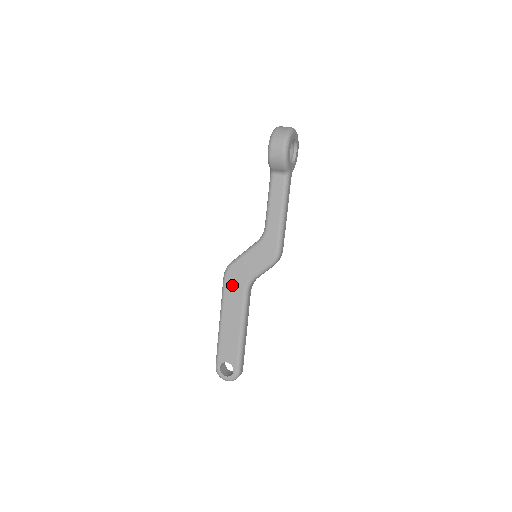
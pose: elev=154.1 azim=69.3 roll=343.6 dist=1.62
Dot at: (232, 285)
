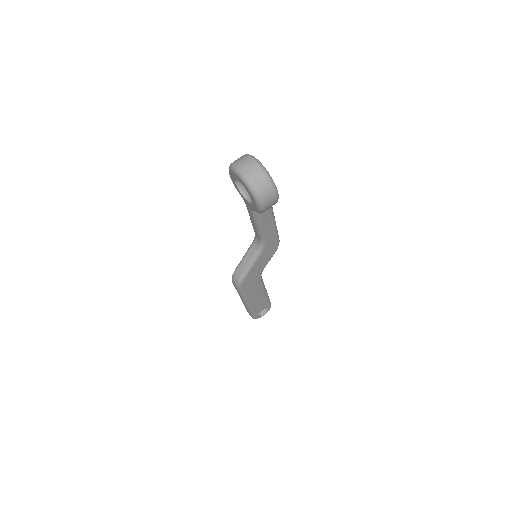
Dot at: (249, 286)
